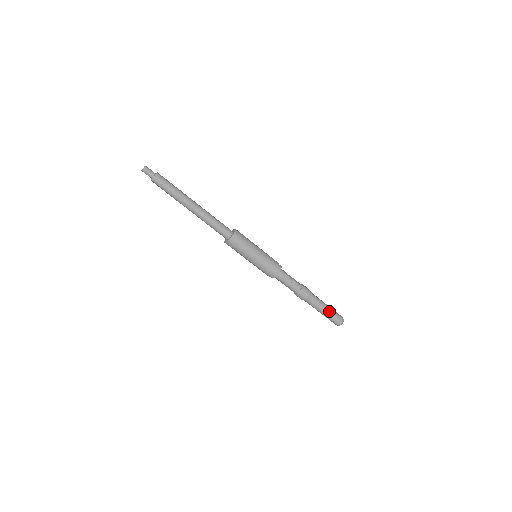
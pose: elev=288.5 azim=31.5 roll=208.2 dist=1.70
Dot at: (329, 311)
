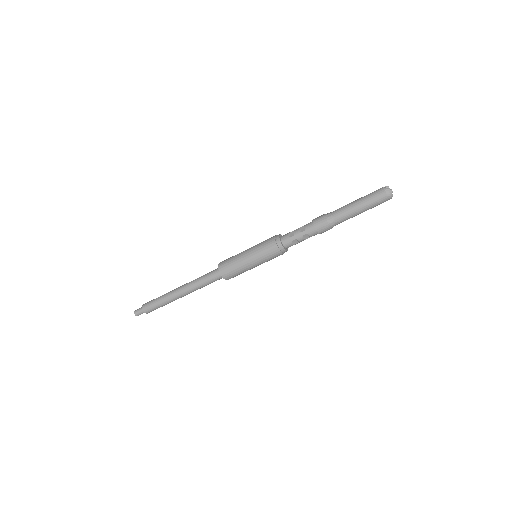
Dot at: (361, 200)
